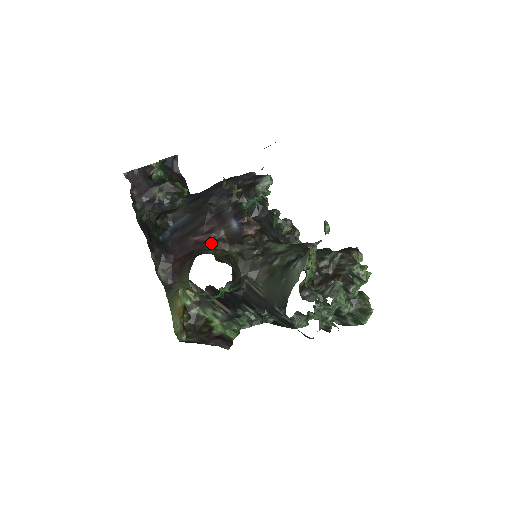
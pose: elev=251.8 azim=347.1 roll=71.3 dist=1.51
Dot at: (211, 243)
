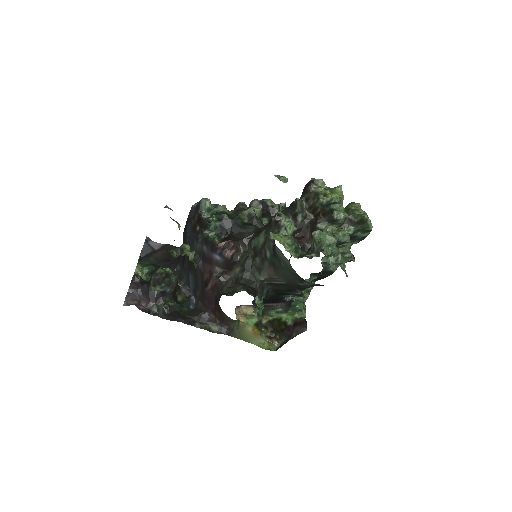
Dot at: (219, 282)
